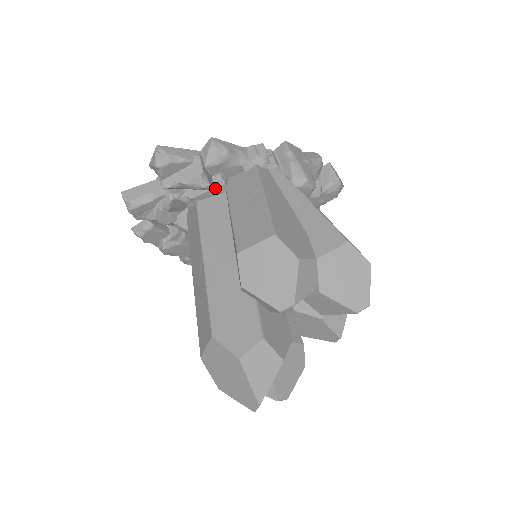
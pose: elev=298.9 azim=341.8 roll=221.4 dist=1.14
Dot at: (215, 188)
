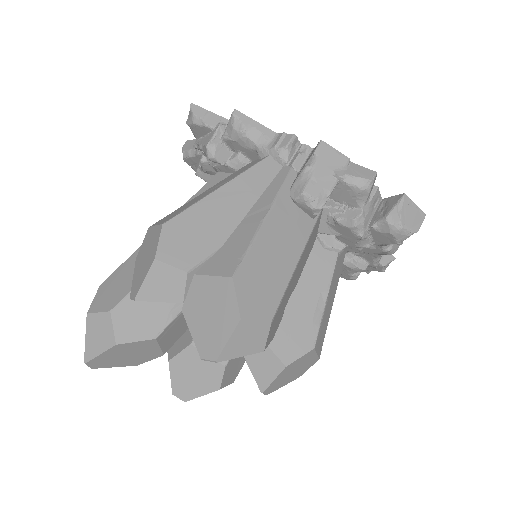
Dot at: (228, 164)
